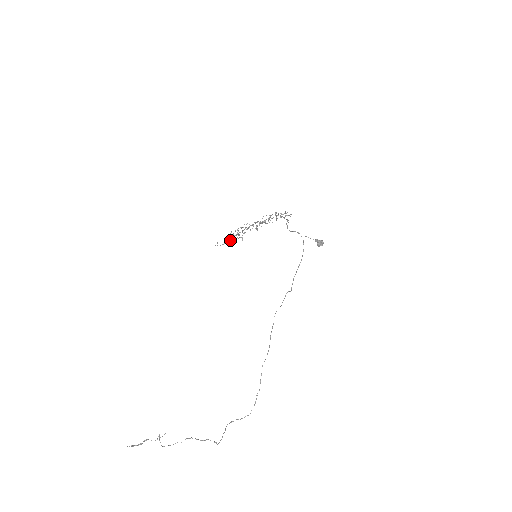
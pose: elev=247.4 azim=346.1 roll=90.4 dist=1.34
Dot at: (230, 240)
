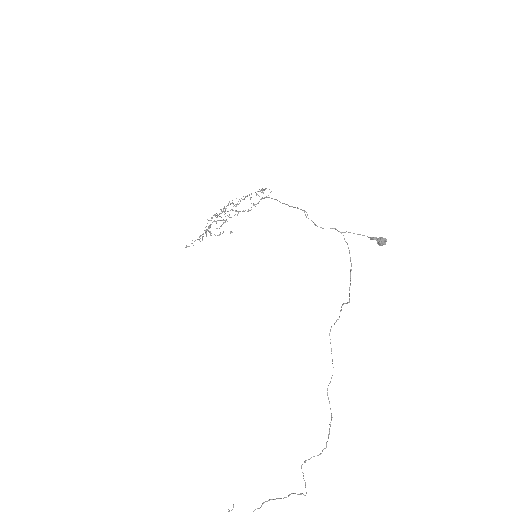
Dot at: (199, 237)
